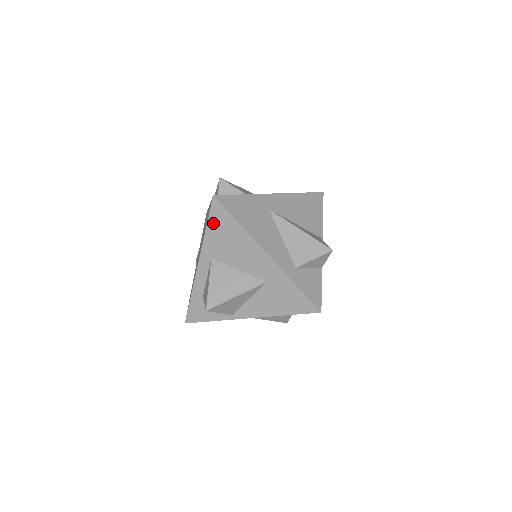
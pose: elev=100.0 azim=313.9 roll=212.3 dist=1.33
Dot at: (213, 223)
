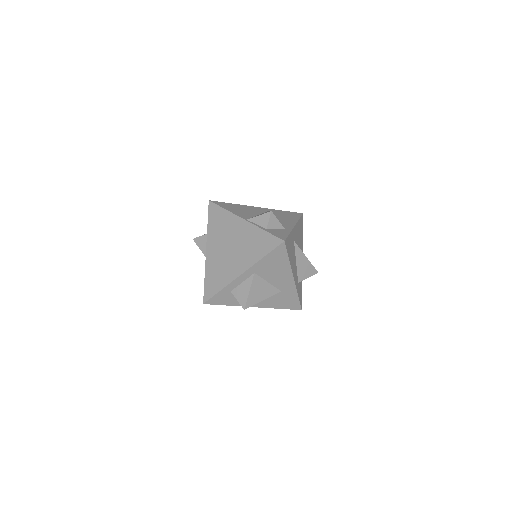
Dot at: (272, 255)
